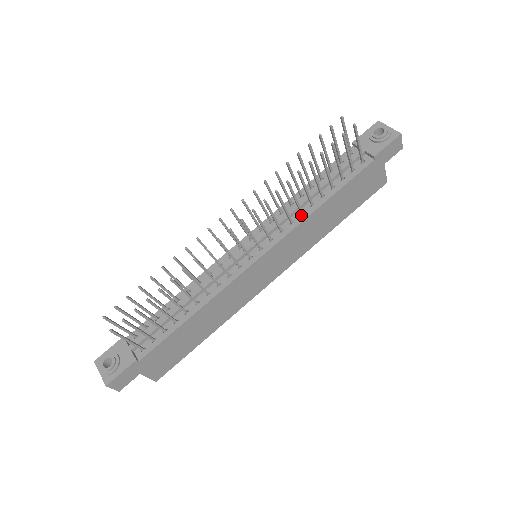
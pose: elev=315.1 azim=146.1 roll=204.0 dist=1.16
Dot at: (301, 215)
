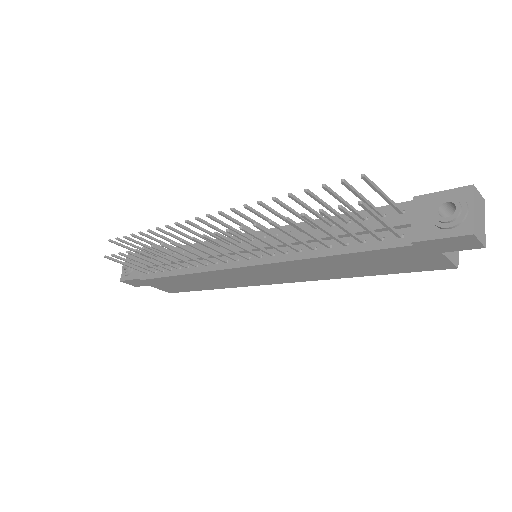
Dot at: (297, 252)
